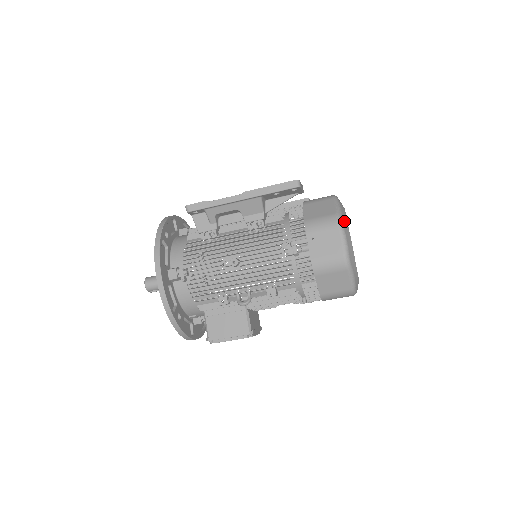
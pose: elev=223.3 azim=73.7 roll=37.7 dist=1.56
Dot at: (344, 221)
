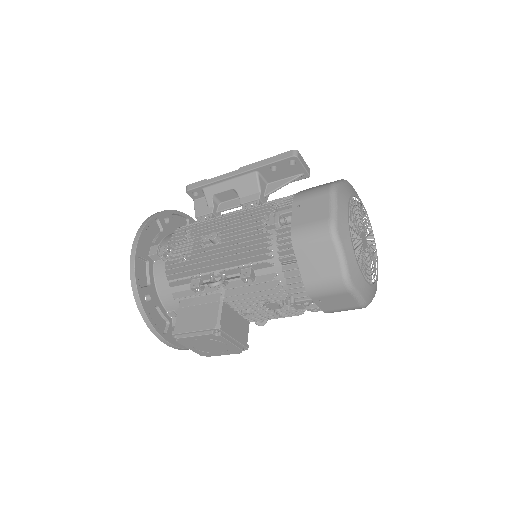
Dot at: (342, 192)
